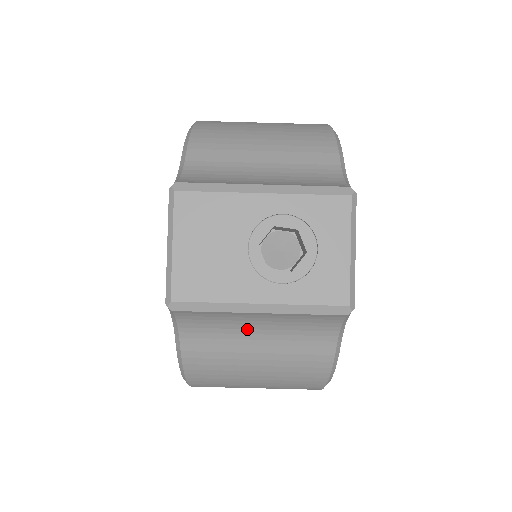
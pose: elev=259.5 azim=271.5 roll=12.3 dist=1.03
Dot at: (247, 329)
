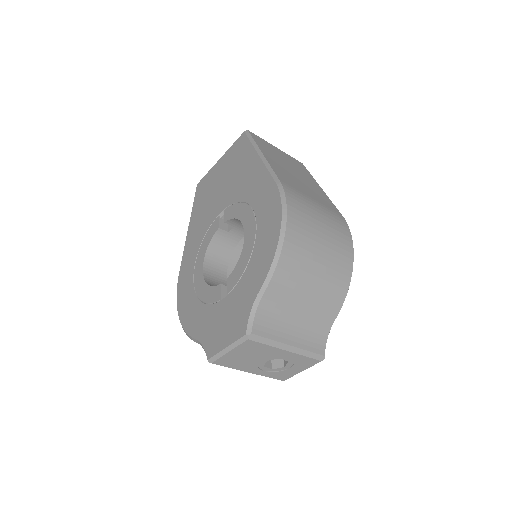
Dot at: occluded
